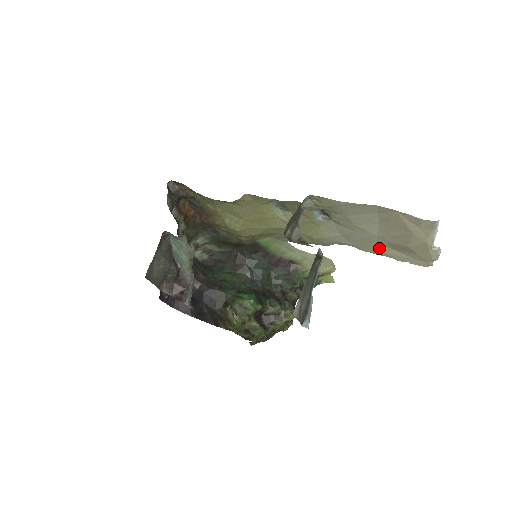
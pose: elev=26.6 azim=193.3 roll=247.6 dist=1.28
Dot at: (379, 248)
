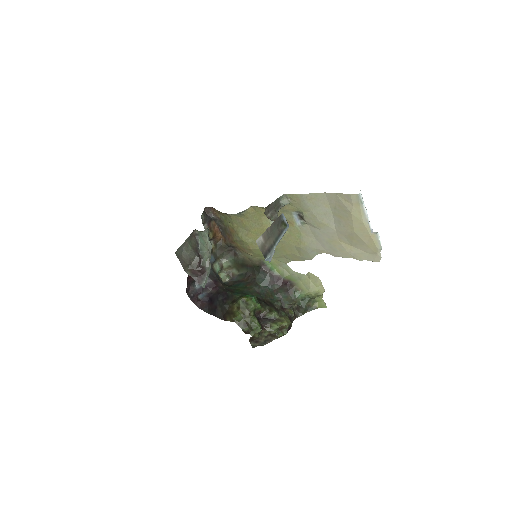
Dot at: (342, 247)
